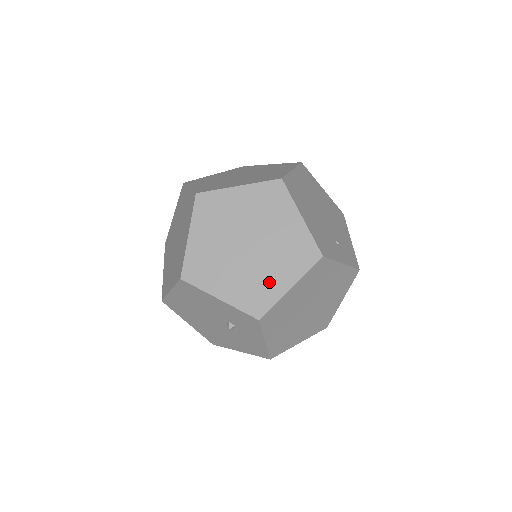
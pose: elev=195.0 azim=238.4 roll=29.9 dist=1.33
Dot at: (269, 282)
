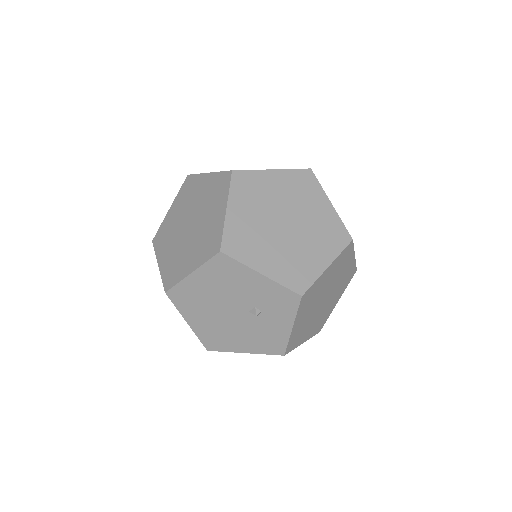
Dot at: (308, 260)
